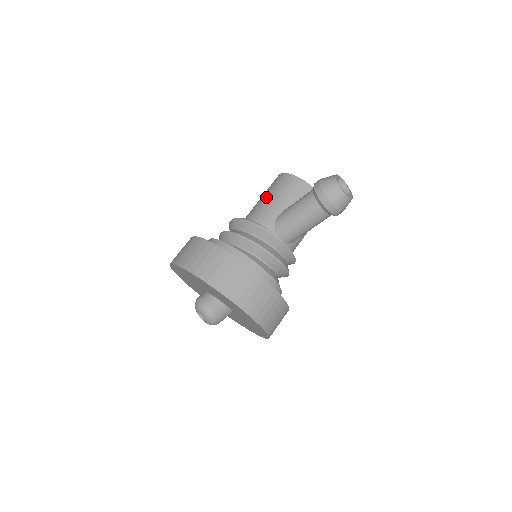
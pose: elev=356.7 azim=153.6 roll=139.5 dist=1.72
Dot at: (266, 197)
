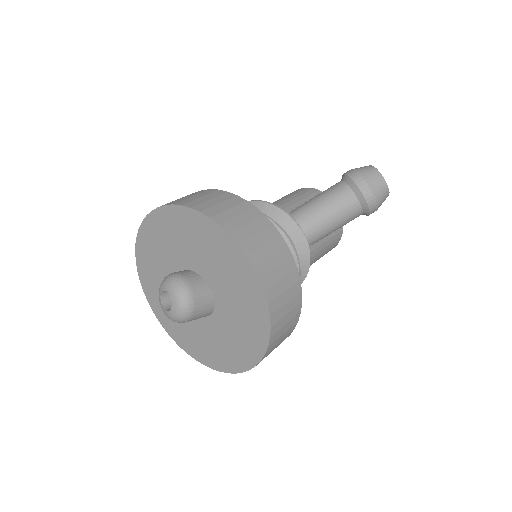
Dot at: occluded
